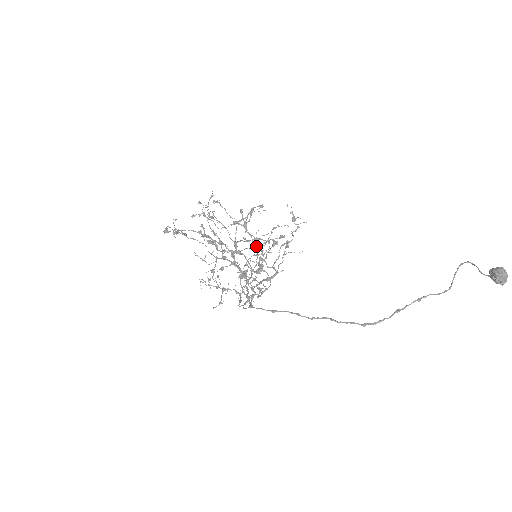
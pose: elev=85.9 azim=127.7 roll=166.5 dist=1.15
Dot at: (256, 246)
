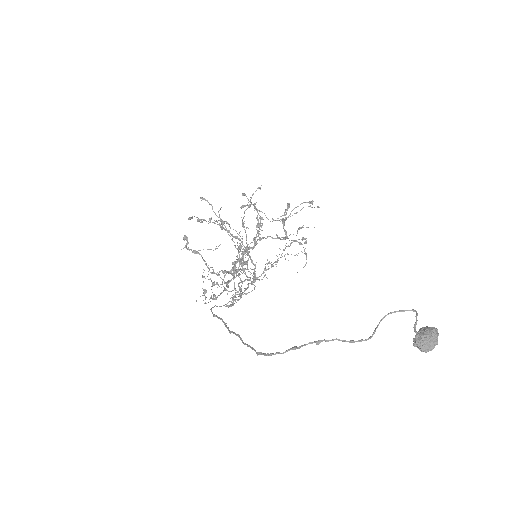
Dot at: occluded
